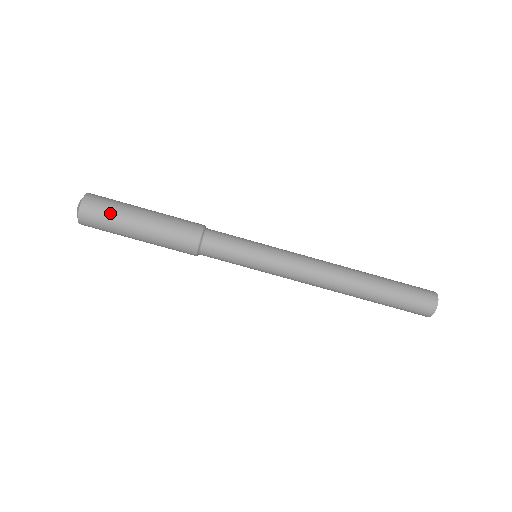
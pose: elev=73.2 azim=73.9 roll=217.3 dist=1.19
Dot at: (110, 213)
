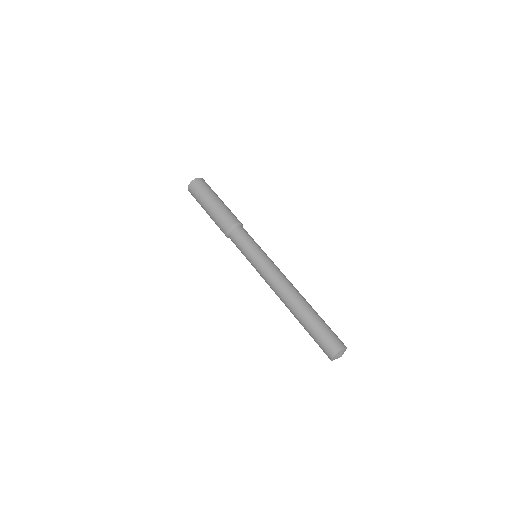
Dot at: (206, 189)
